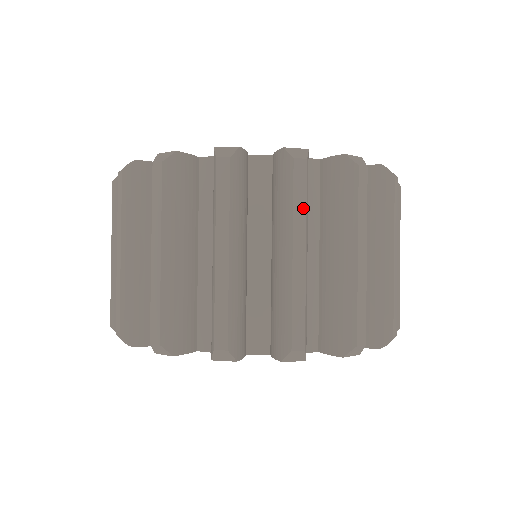
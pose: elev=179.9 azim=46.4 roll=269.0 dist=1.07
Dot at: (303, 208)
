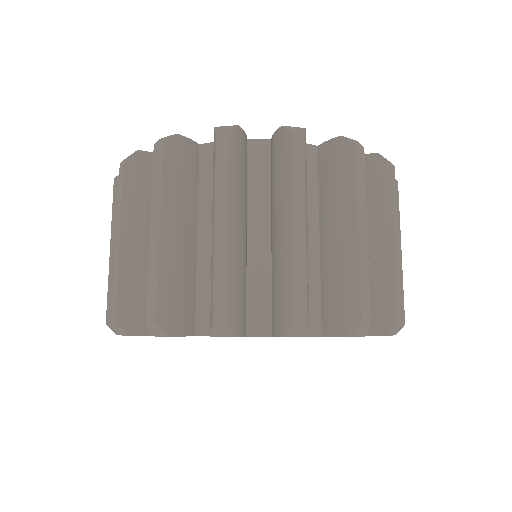
Dot at: (364, 190)
